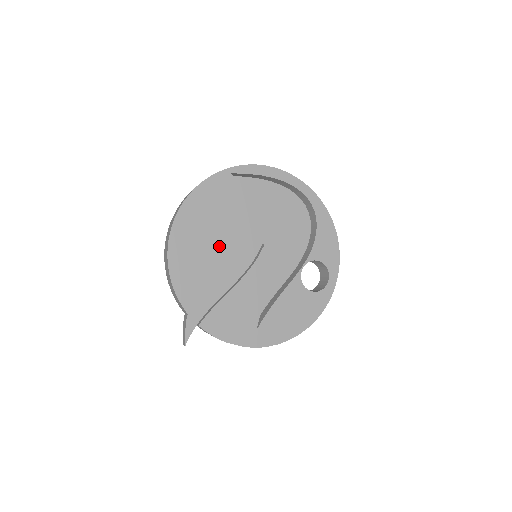
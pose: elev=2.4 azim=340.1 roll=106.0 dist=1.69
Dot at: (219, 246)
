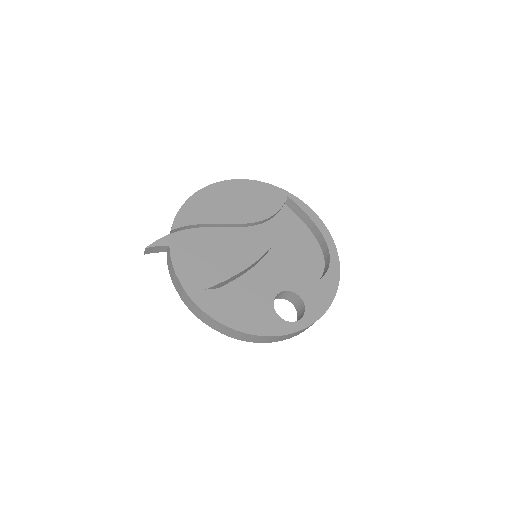
Dot at: (237, 219)
